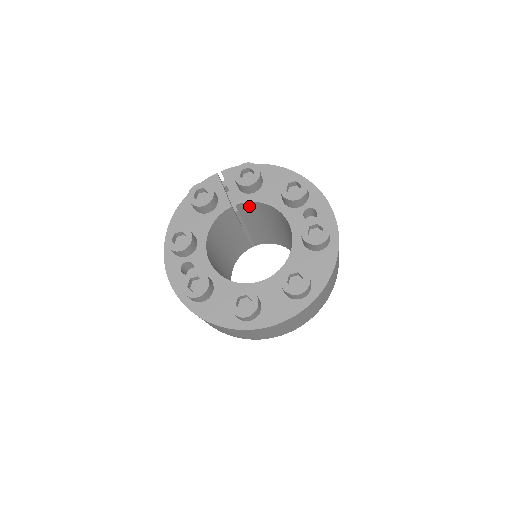
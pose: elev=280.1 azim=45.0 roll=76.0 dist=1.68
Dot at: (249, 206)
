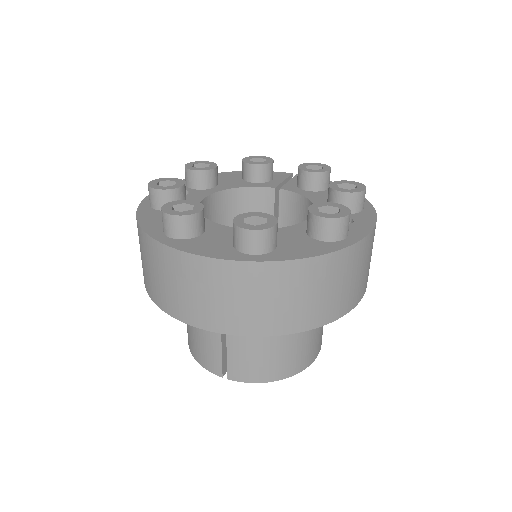
Dot at: (293, 203)
